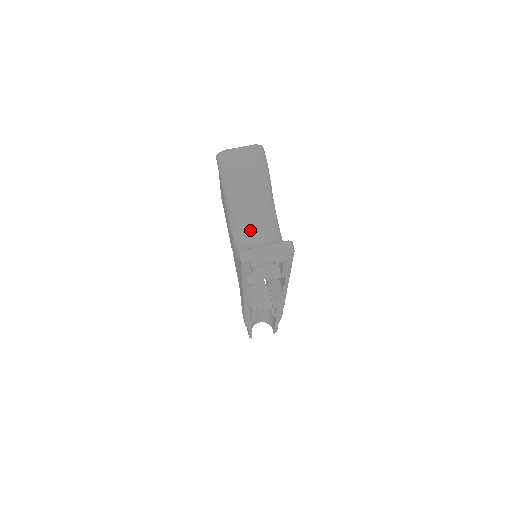
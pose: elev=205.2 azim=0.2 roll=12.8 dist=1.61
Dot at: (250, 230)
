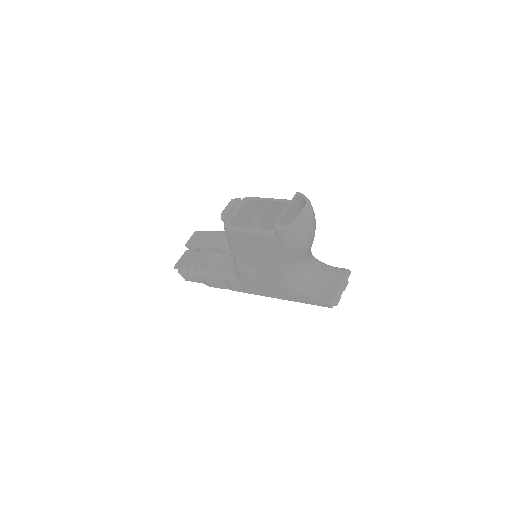
Dot at: (306, 270)
